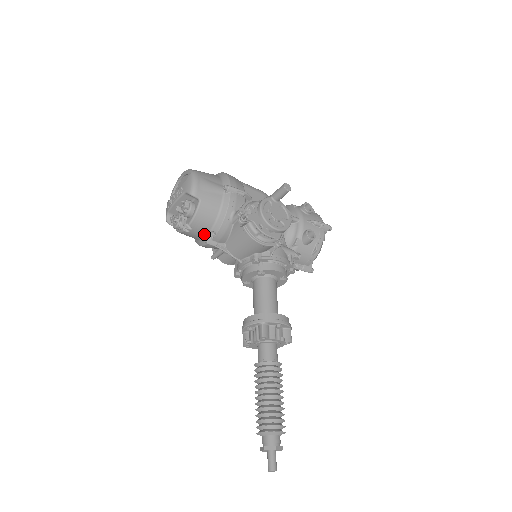
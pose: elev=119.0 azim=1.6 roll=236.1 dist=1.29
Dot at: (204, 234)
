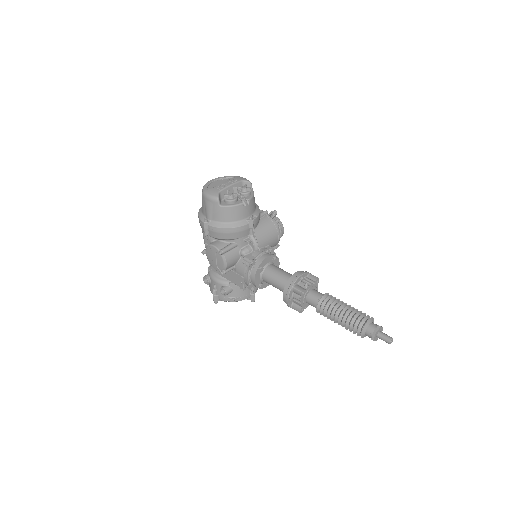
Dot at: (248, 215)
